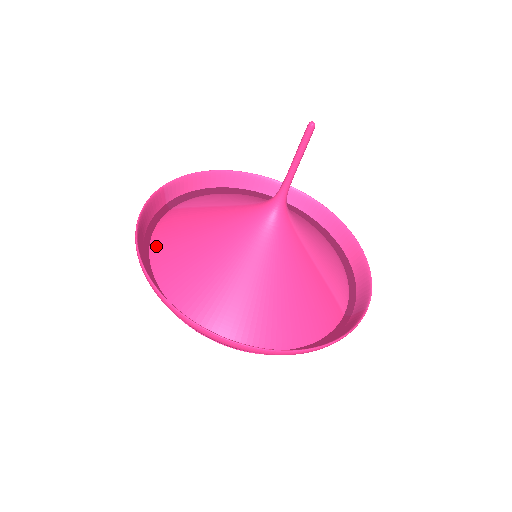
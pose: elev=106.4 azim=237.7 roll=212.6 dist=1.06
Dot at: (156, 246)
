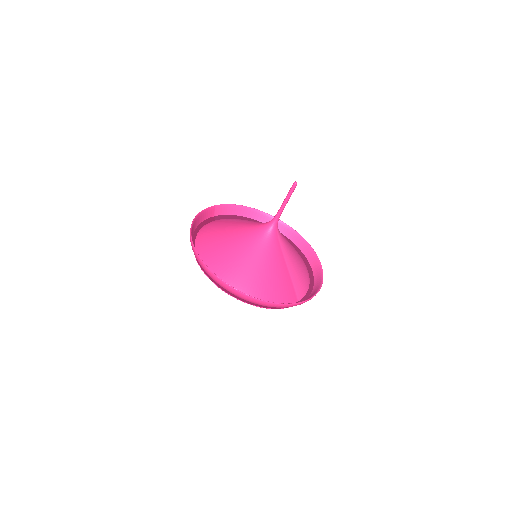
Dot at: (201, 234)
